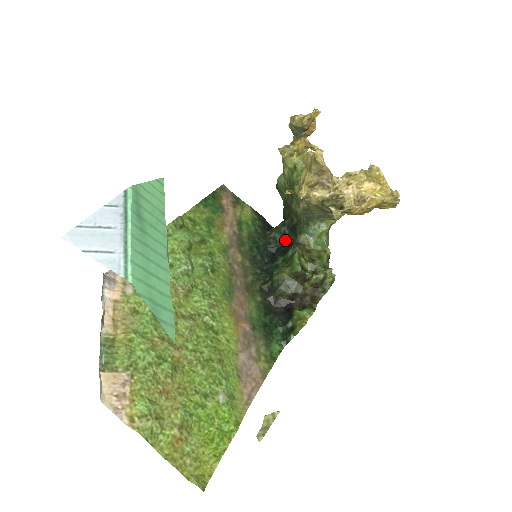
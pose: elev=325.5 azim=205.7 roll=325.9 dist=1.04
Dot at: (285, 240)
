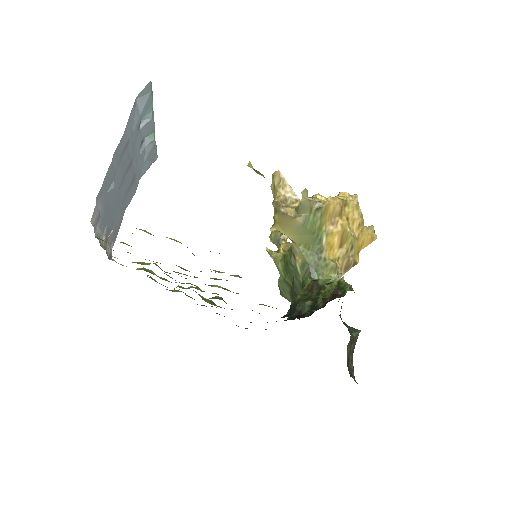
Dot at: occluded
